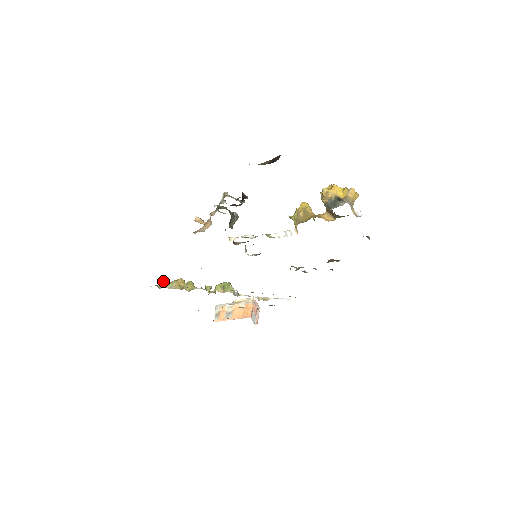
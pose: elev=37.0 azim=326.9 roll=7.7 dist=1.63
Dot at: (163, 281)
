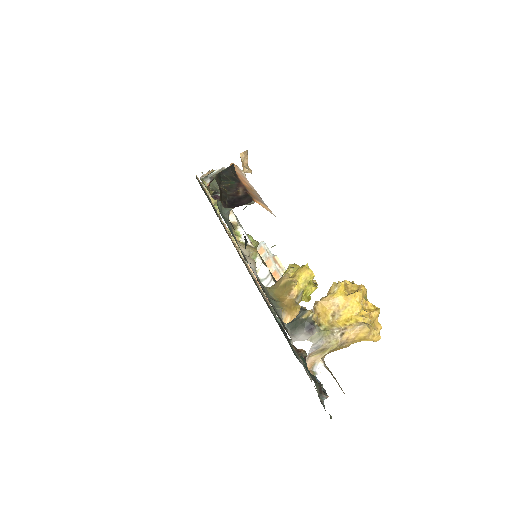
Dot at: occluded
